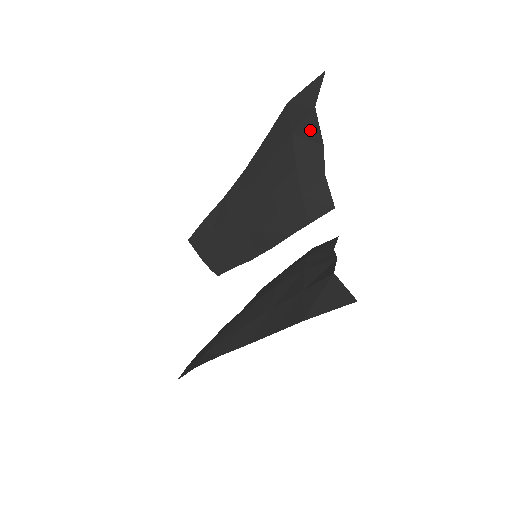
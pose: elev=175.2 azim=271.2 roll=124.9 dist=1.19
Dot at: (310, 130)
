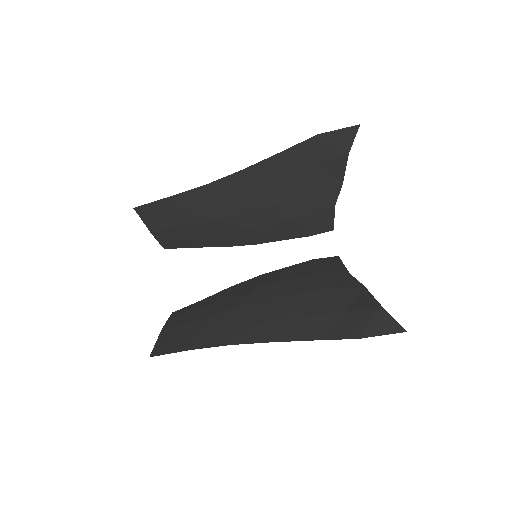
Dot at: (336, 168)
